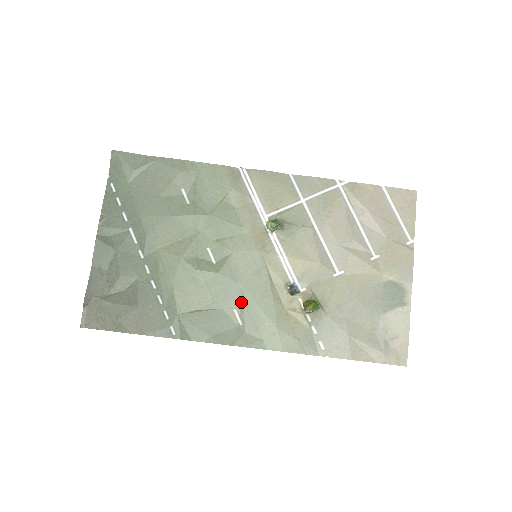
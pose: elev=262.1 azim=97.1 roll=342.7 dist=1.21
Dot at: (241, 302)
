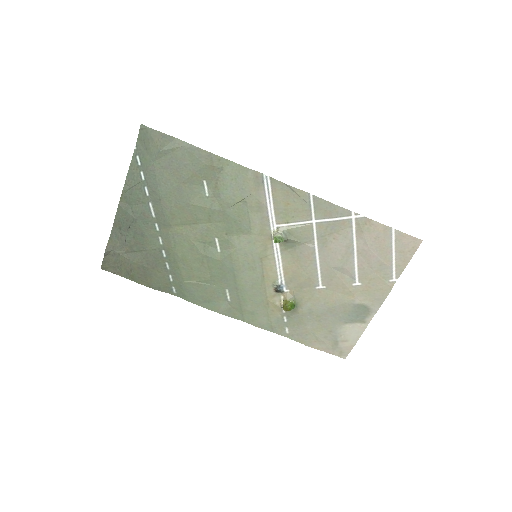
Dot at: (233, 286)
